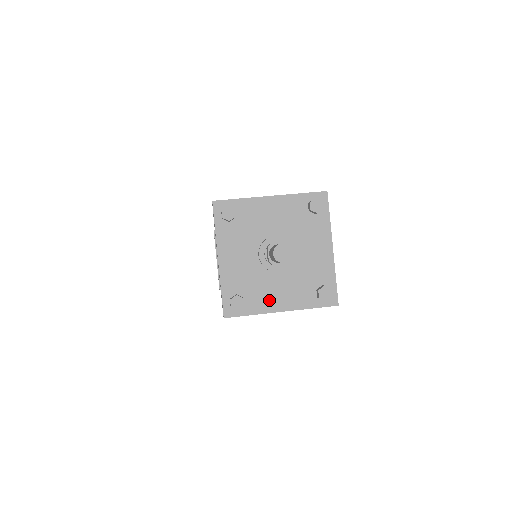
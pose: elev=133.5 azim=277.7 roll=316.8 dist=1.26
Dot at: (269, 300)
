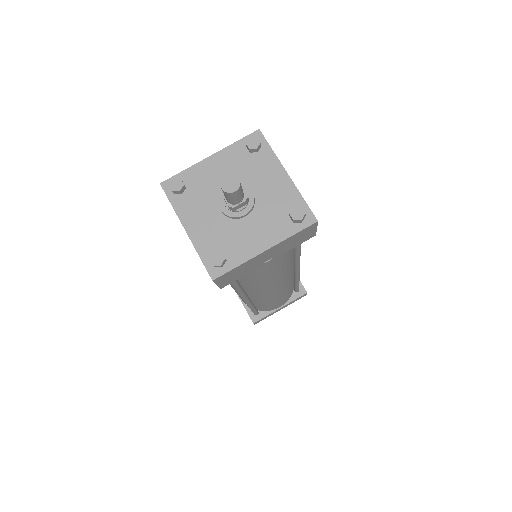
Dot at: (248, 245)
